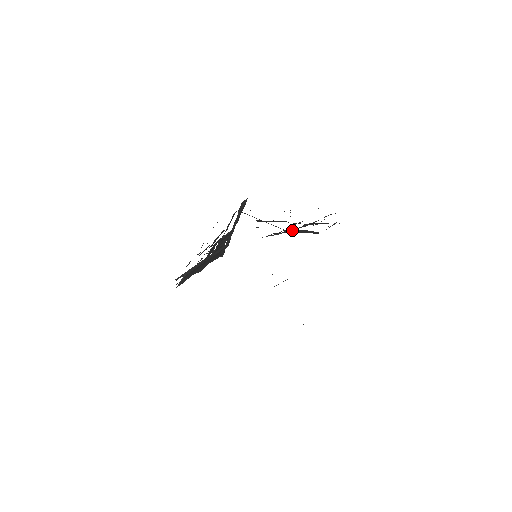
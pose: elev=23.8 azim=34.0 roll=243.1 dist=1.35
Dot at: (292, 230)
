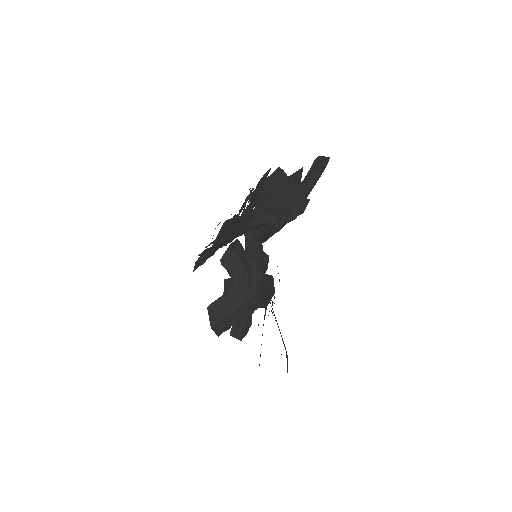
Dot at: (273, 214)
